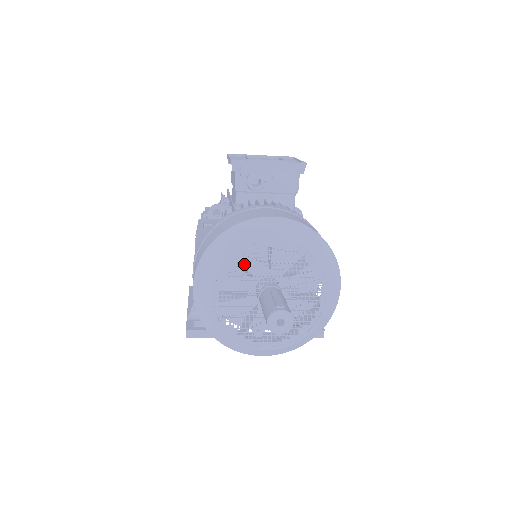
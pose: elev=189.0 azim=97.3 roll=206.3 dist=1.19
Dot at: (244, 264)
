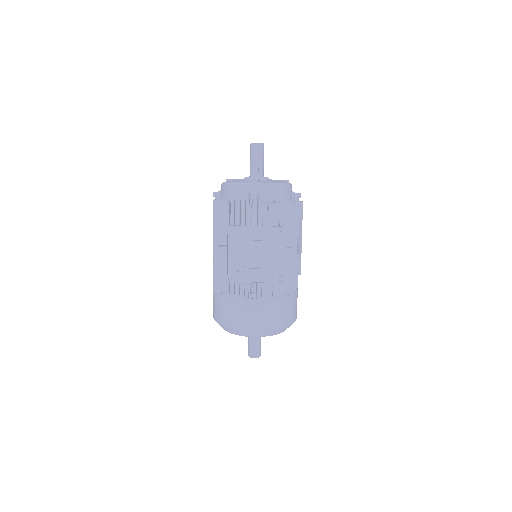
Dot at: occluded
